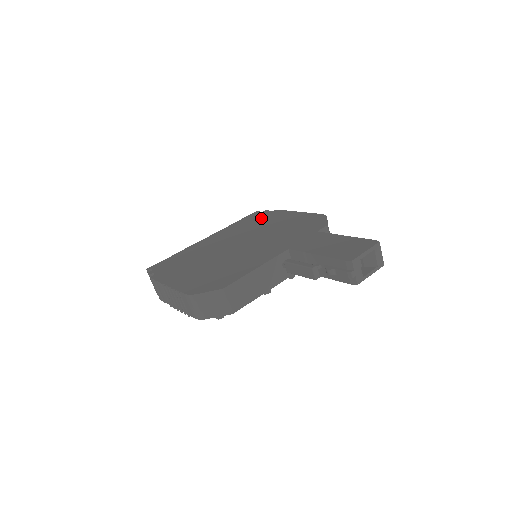
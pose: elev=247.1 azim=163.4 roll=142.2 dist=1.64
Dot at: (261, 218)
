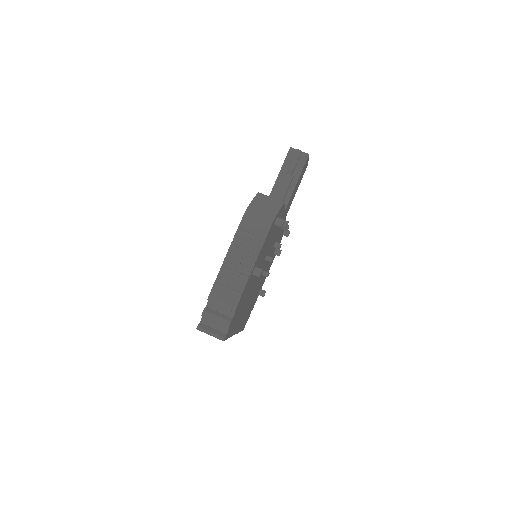
Dot at: occluded
